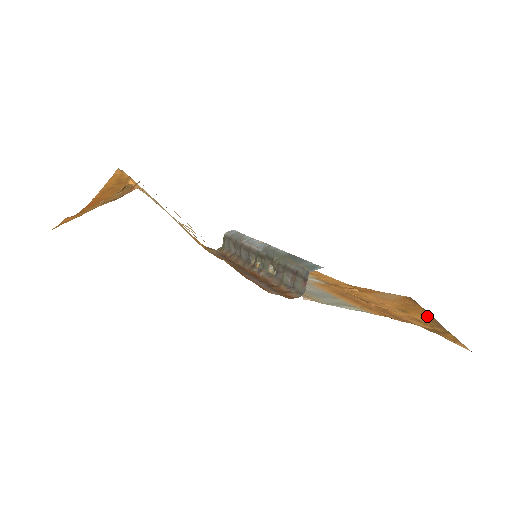
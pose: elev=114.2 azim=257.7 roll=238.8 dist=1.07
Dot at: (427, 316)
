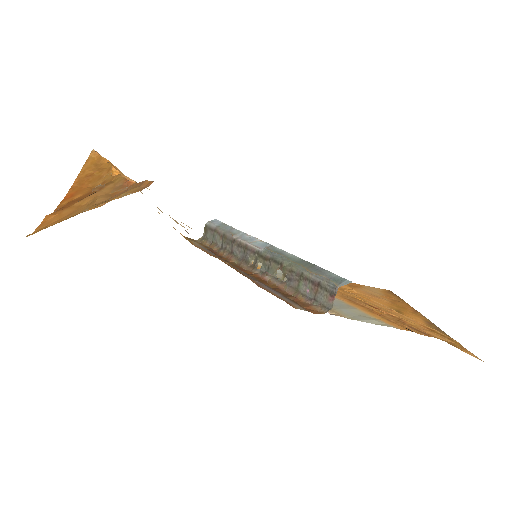
Dot at: (420, 316)
